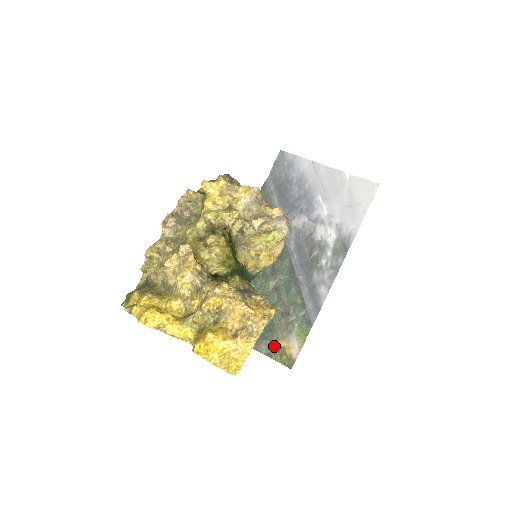
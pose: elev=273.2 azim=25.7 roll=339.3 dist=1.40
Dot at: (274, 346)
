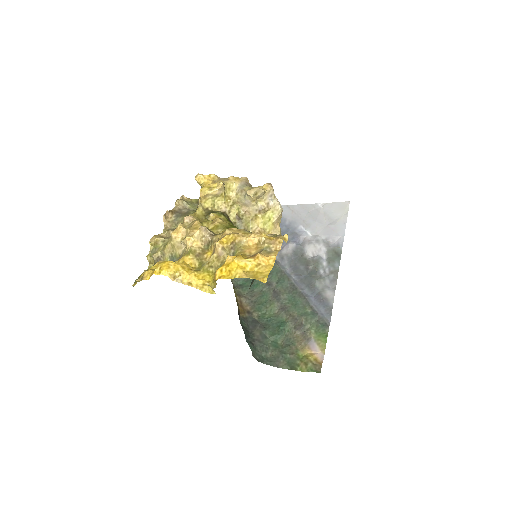
Dot at: (295, 358)
